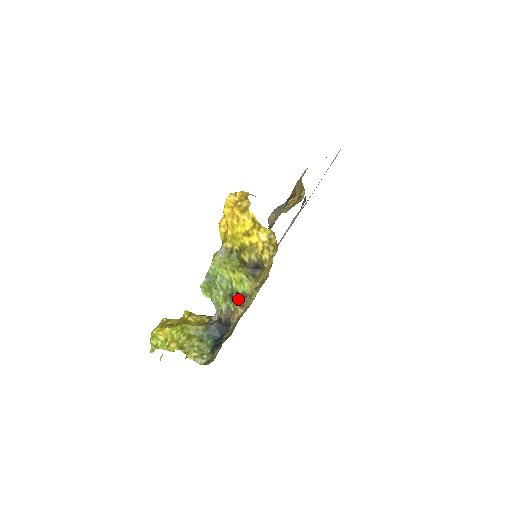
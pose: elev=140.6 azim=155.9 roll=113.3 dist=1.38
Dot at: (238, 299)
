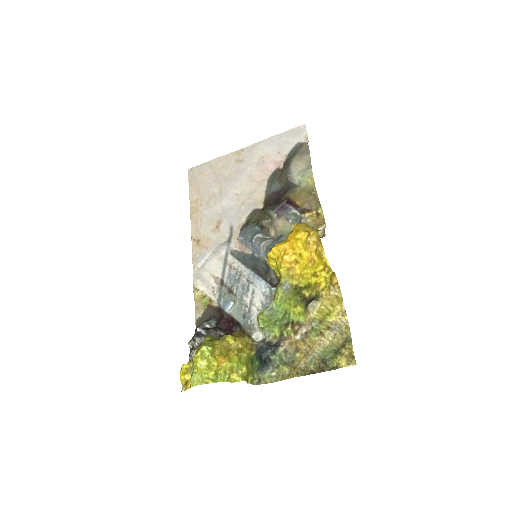
Dot at: (293, 327)
